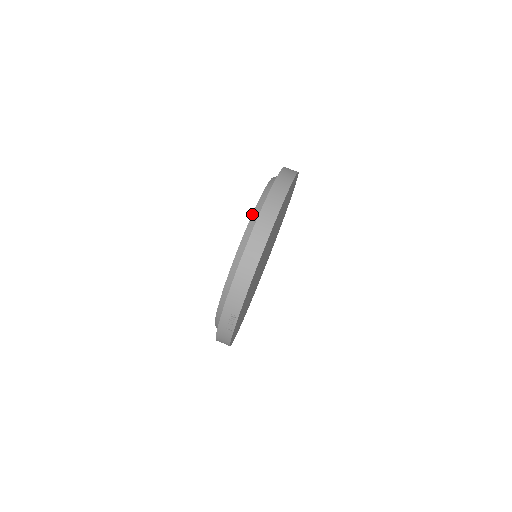
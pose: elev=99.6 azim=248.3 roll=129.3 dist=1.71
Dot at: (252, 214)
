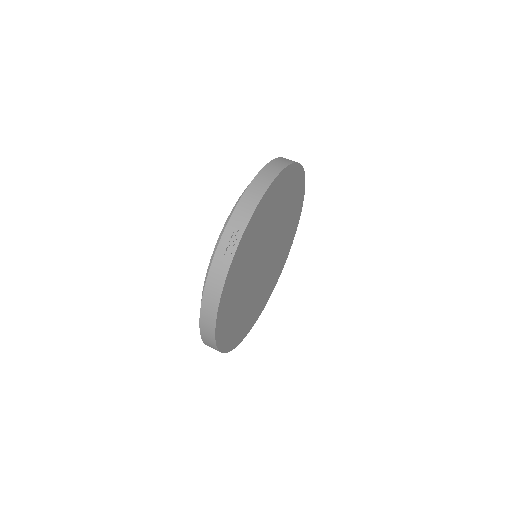
Dot at: occluded
